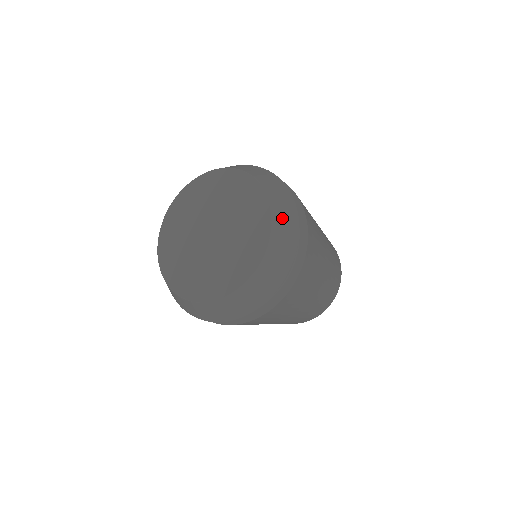
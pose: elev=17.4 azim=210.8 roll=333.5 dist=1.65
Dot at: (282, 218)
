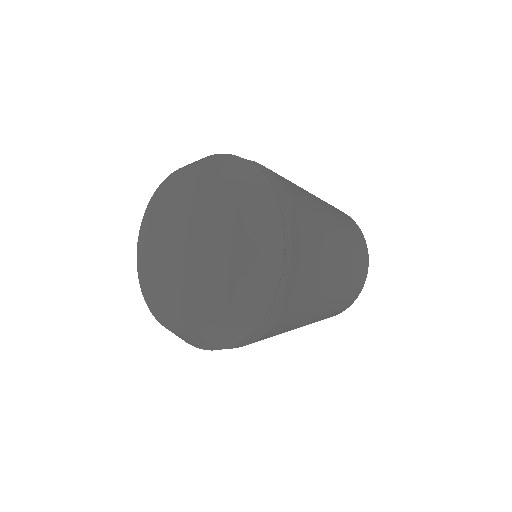
Dot at: (227, 167)
